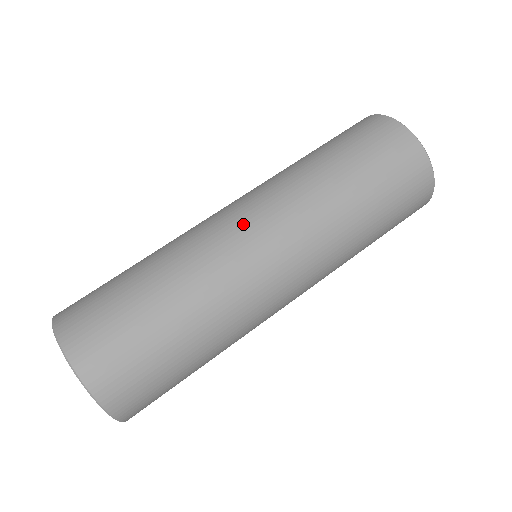
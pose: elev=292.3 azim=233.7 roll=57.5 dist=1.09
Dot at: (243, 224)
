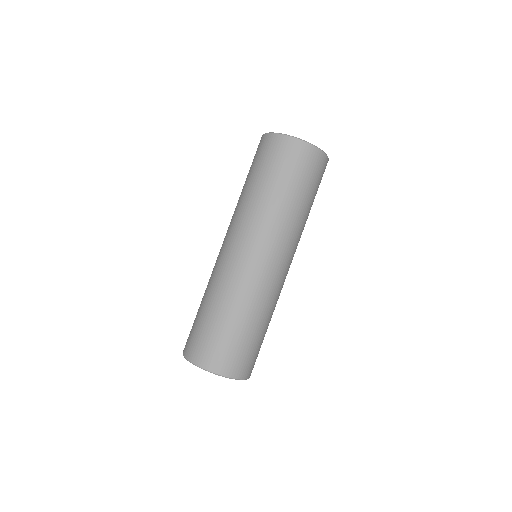
Dot at: (226, 248)
